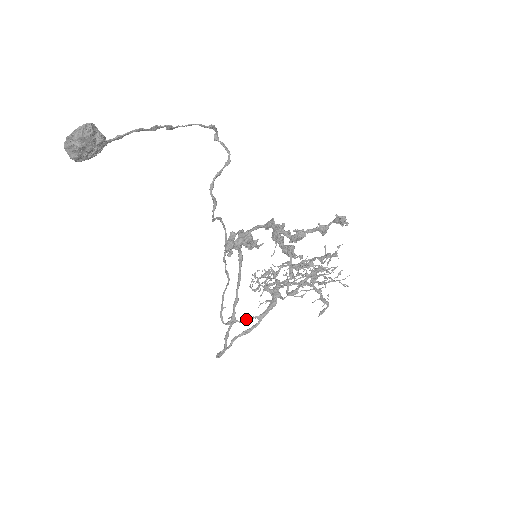
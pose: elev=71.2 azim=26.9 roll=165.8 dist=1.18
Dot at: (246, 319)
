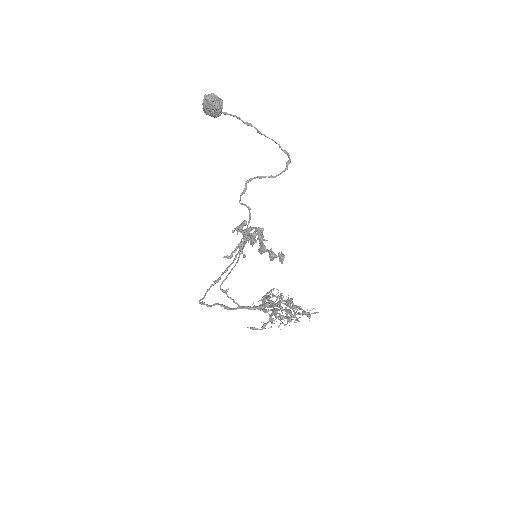
Dot at: (232, 299)
